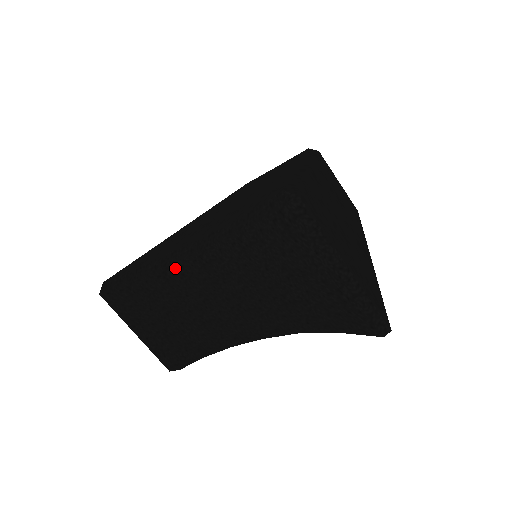
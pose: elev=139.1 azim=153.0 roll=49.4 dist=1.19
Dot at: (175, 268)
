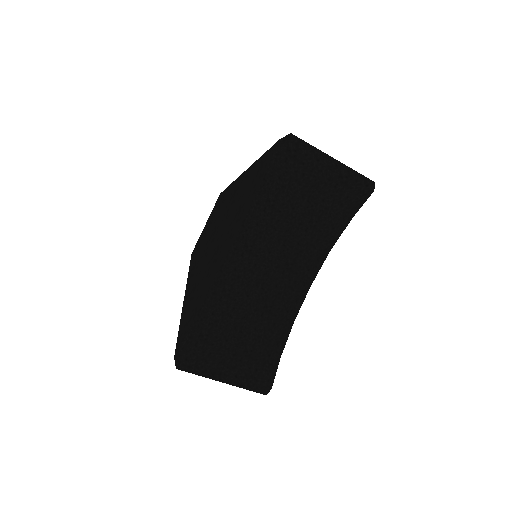
Dot at: (230, 277)
